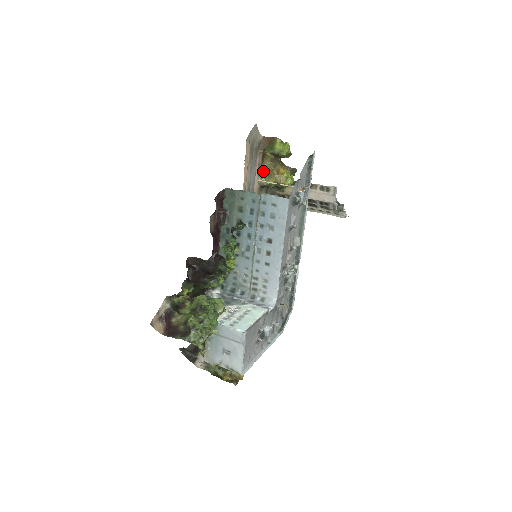
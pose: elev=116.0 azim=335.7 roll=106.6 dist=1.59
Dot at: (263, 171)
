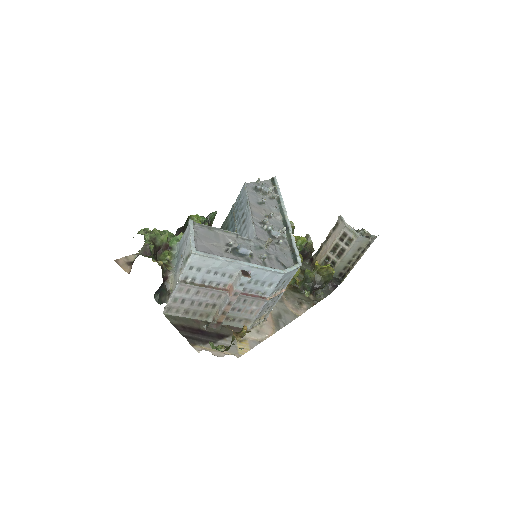
Dot at: occluded
